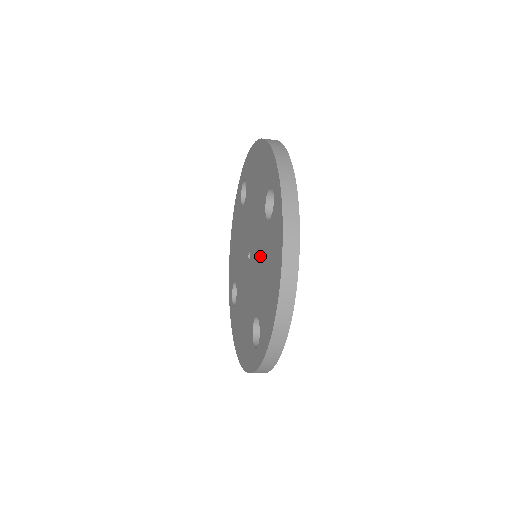
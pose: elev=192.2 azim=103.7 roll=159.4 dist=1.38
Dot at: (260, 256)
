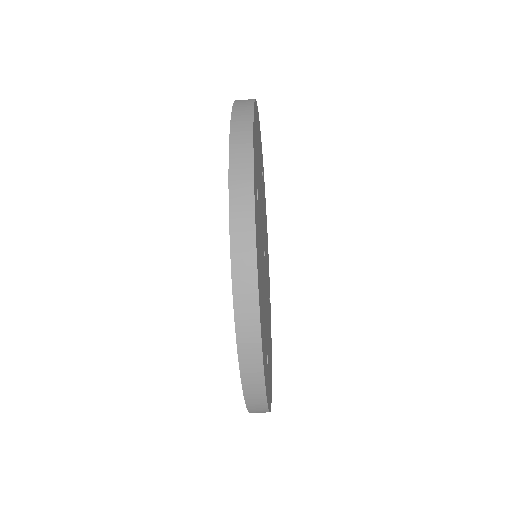
Dot at: occluded
